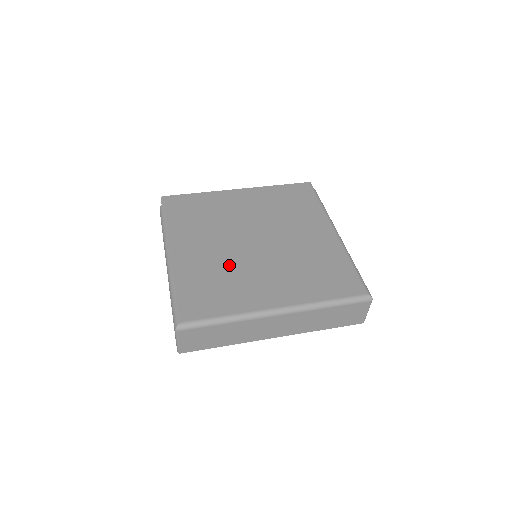
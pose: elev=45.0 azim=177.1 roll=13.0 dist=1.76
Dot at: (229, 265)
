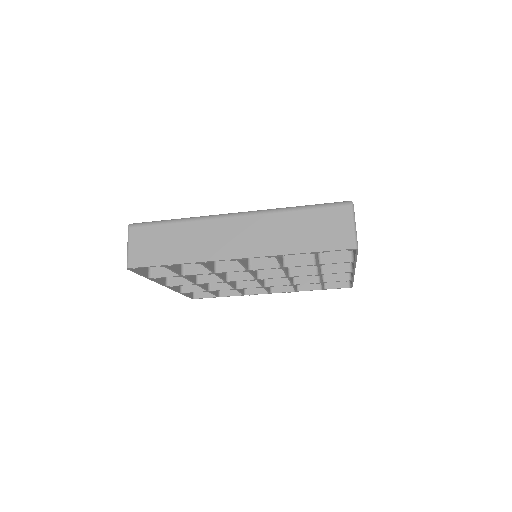
Dot at: occluded
